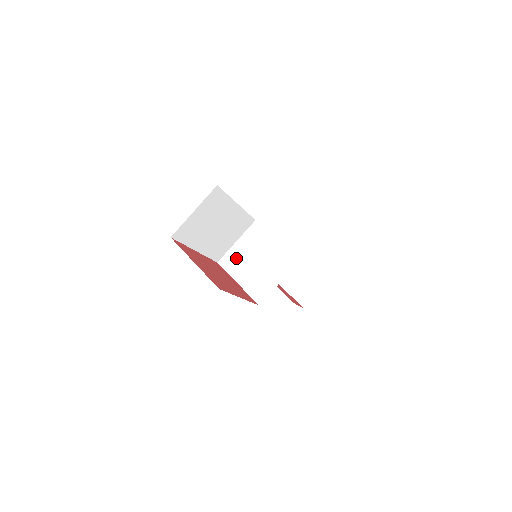
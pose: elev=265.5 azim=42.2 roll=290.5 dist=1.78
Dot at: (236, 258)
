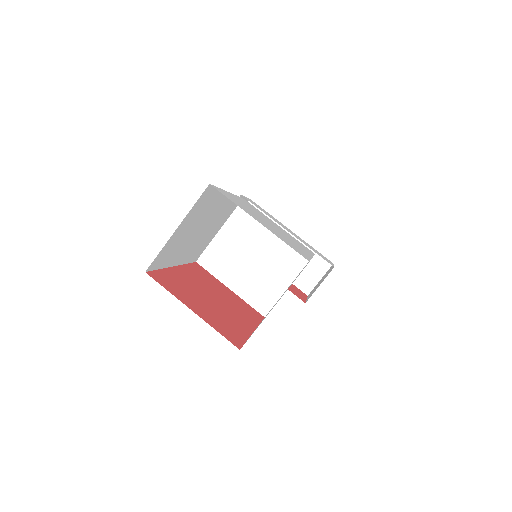
Dot at: (222, 254)
